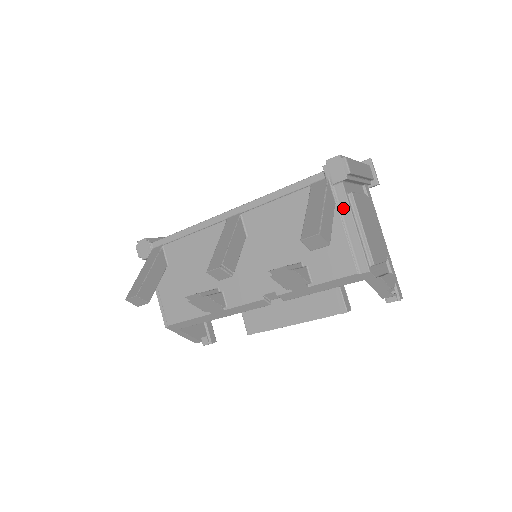
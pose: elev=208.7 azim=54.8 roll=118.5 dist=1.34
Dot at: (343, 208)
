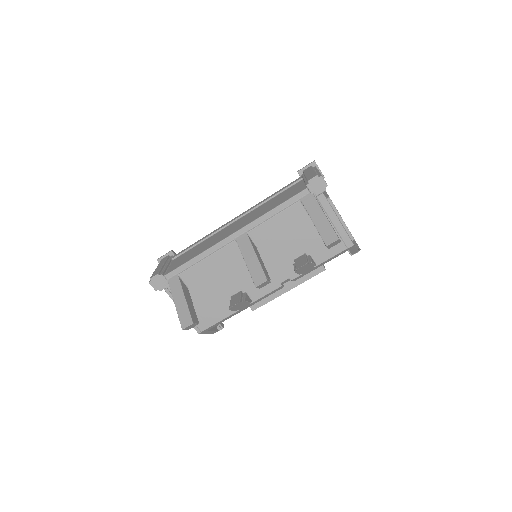
Dot at: (327, 210)
